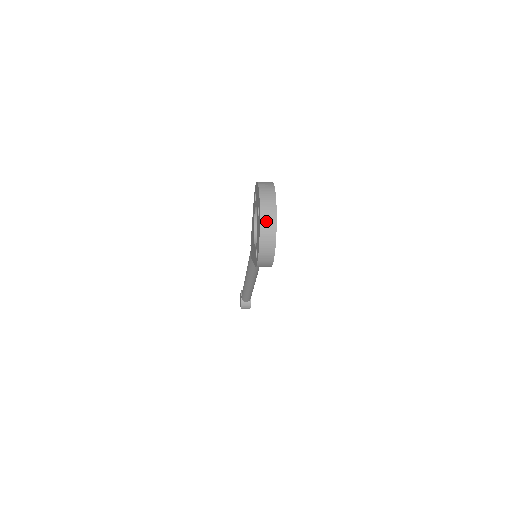
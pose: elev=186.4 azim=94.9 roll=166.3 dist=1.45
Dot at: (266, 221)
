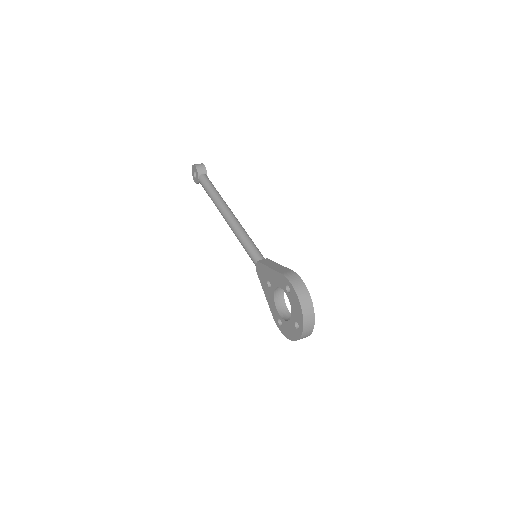
Dot at: occluded
